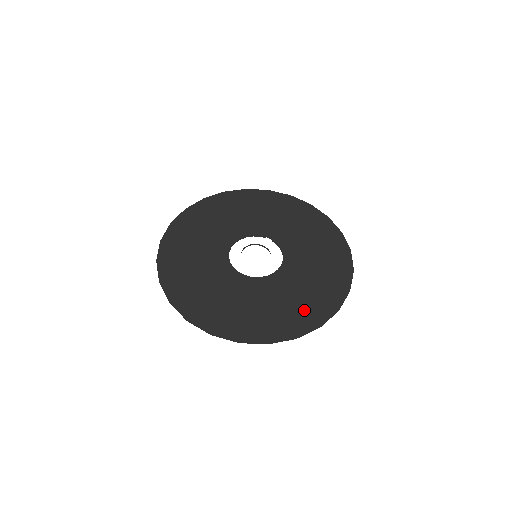
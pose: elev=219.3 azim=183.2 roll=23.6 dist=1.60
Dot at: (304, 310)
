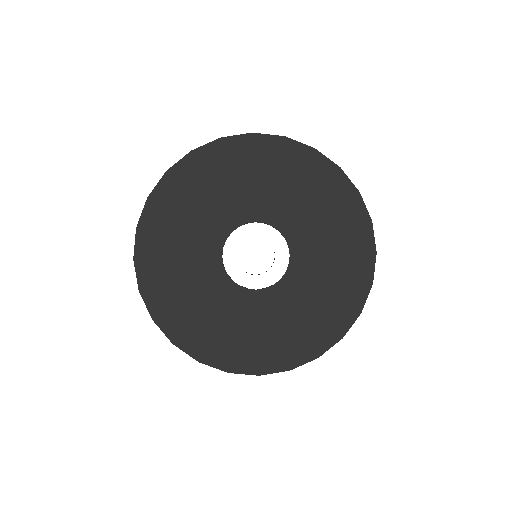
Dot at: (338, 303)
